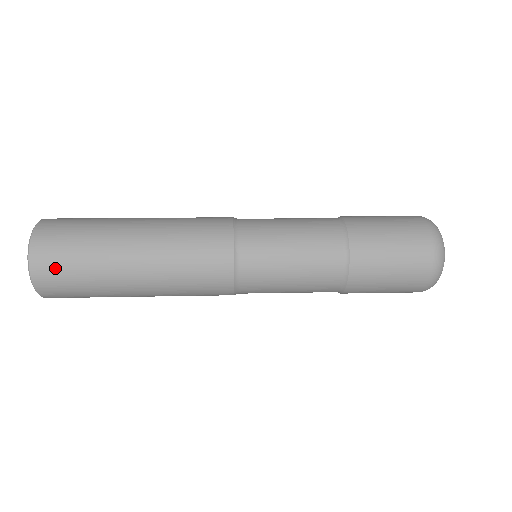
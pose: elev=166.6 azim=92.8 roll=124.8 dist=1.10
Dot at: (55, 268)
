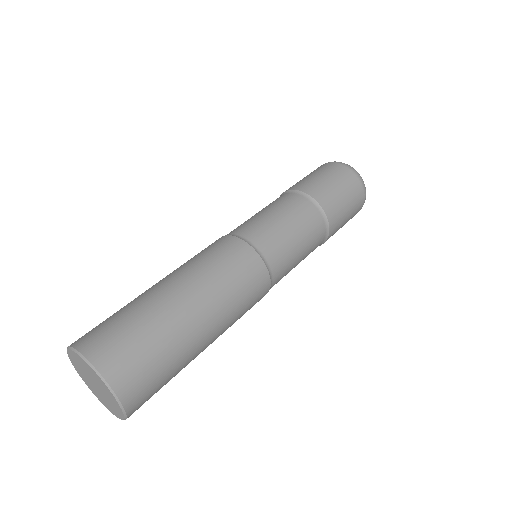
Dot at: (134, 368)
